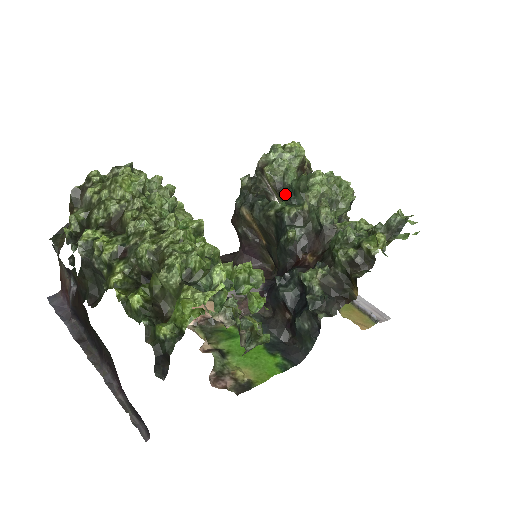
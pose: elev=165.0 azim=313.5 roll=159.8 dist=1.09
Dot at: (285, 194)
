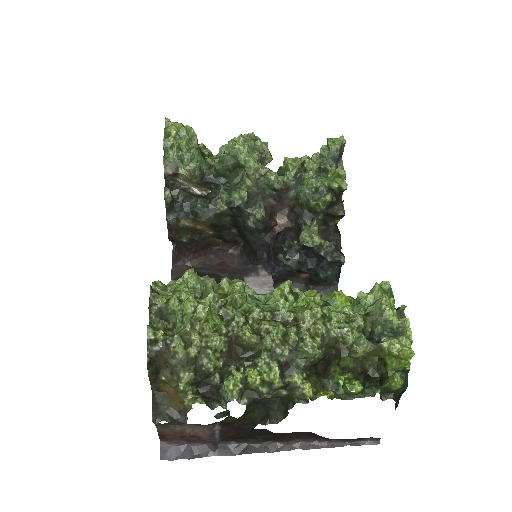
Dot at: (214, 182)
